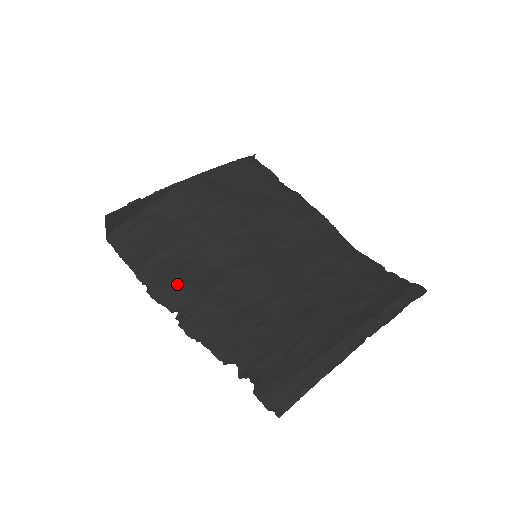
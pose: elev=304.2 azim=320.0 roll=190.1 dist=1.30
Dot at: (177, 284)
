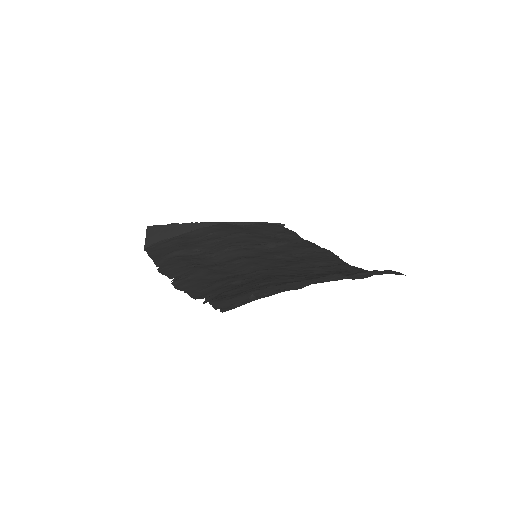
Dot at: (183, 265)
